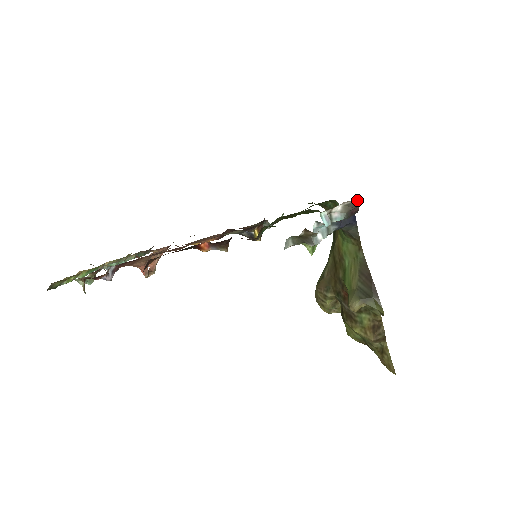
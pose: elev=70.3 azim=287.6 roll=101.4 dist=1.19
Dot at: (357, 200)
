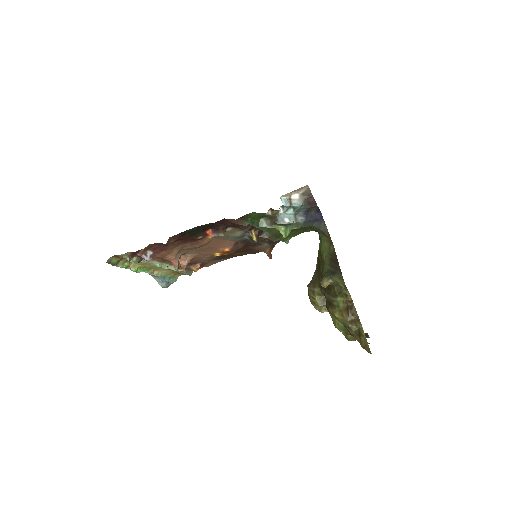
Dot at: (308, 189)
